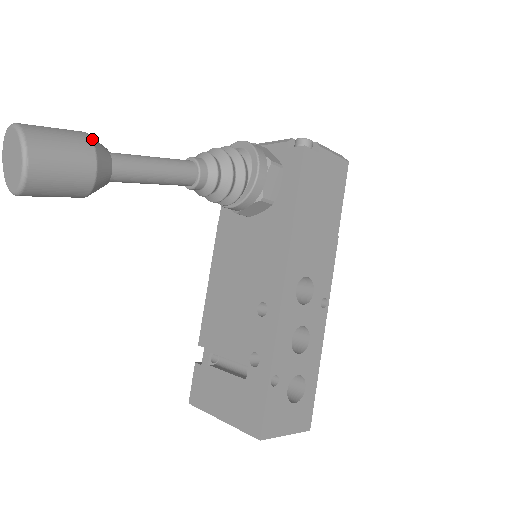
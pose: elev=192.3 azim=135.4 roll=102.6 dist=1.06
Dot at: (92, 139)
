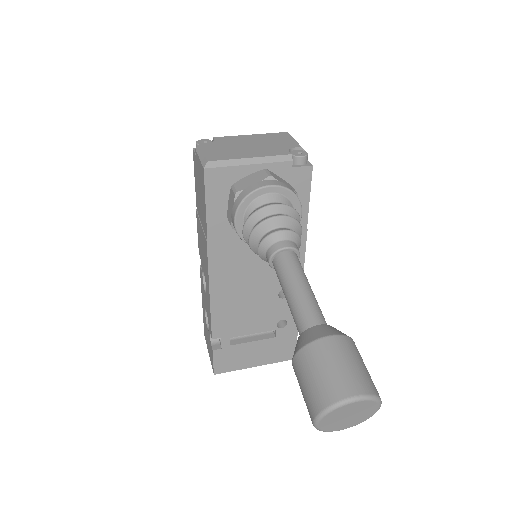
Dot at: (349, 337)
